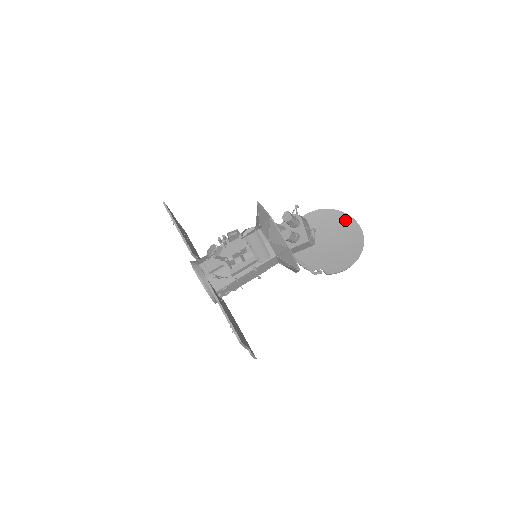
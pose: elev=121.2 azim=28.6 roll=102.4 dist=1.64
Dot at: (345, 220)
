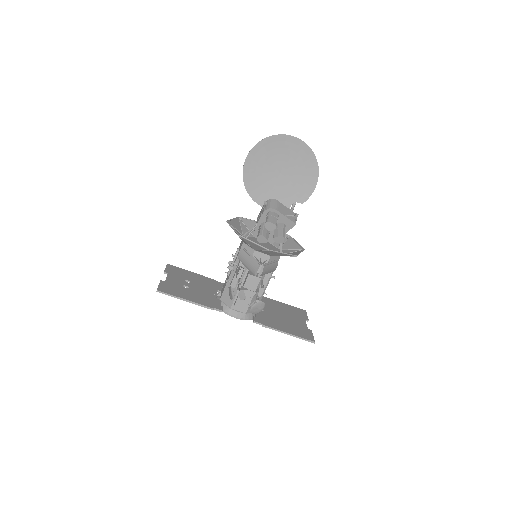
Dot at: (283, 142)
